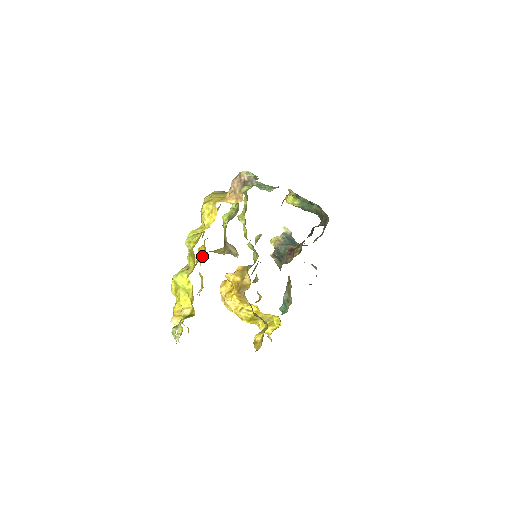
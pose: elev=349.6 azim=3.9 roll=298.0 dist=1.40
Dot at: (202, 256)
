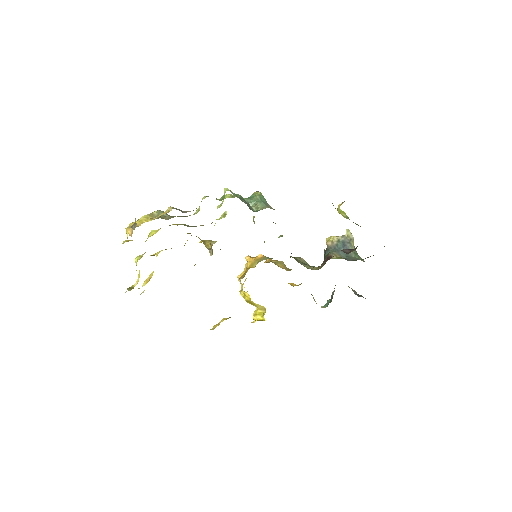
Dot at: occluded
